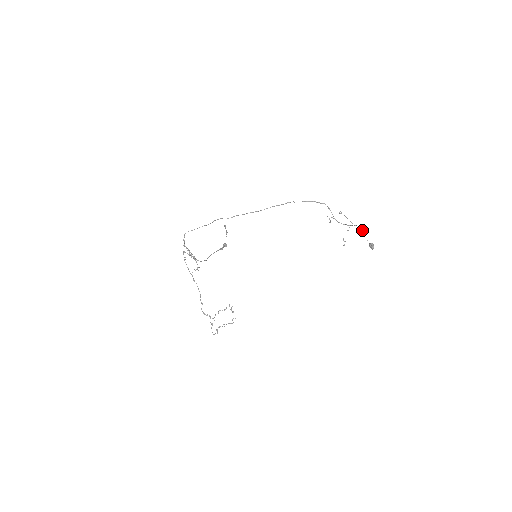
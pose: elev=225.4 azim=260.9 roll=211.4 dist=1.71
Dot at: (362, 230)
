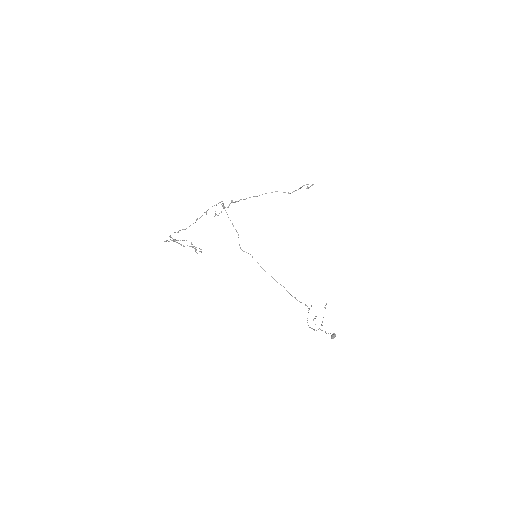
Dot at: (326, 333)
